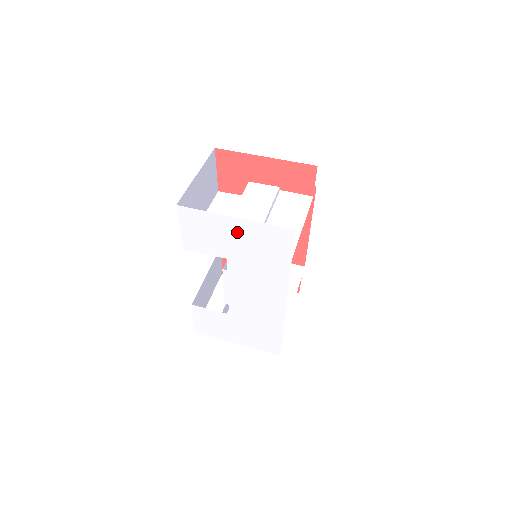
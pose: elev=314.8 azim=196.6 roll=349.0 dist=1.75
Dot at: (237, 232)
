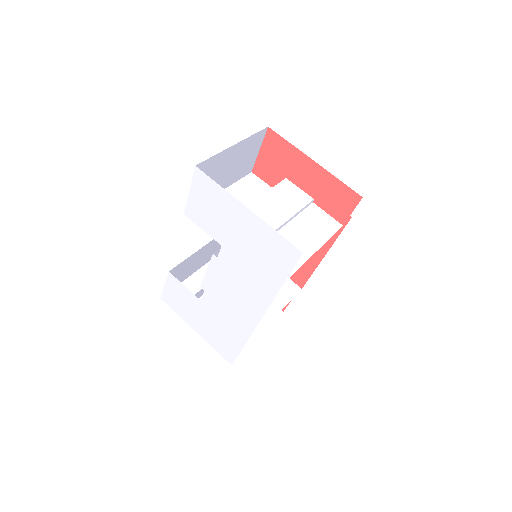
Dot at: (243, 225)
